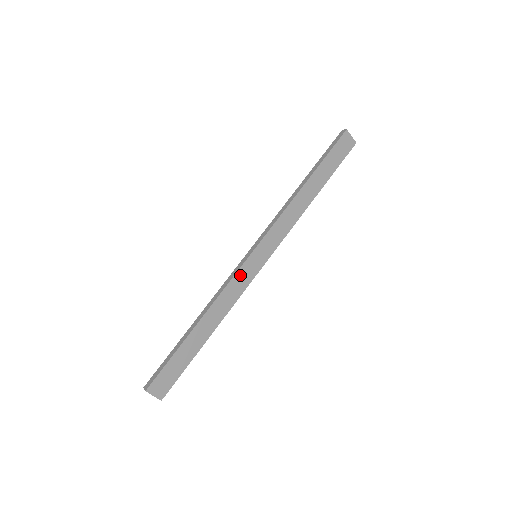
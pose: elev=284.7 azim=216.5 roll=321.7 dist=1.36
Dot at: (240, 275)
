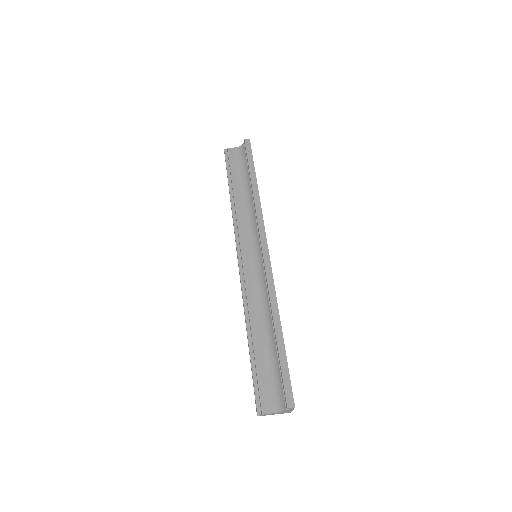
Dot at: (271, 274)
